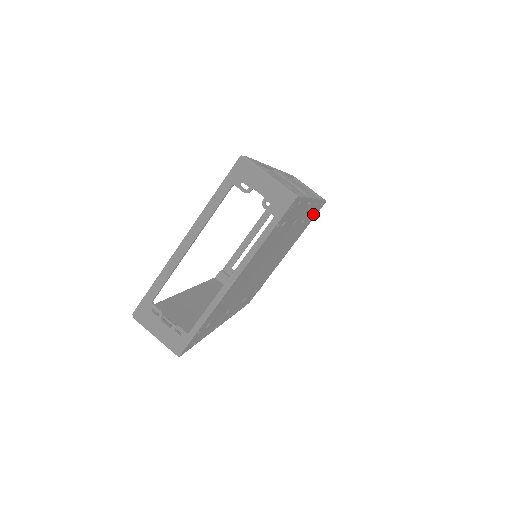
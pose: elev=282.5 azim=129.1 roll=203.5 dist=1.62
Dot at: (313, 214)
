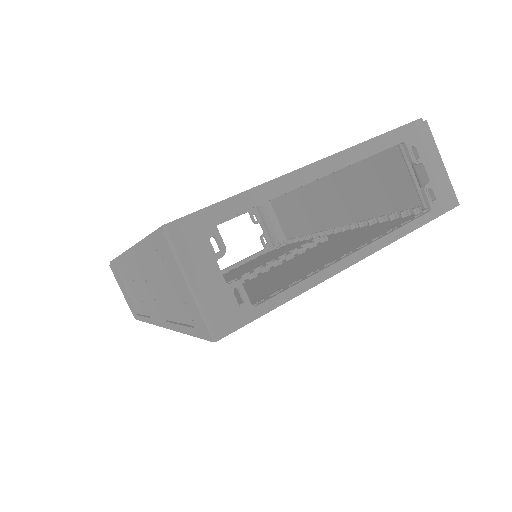
Dot at: occluded
